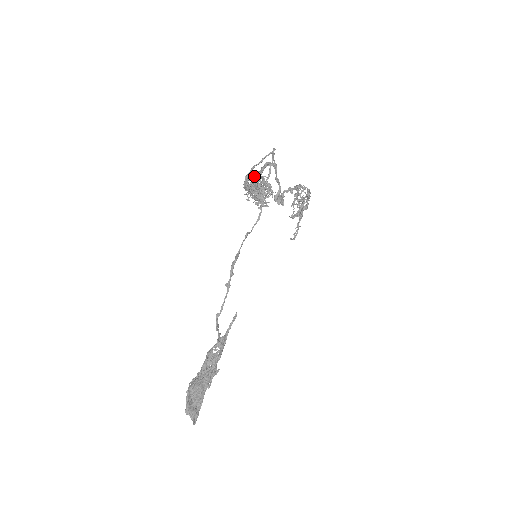
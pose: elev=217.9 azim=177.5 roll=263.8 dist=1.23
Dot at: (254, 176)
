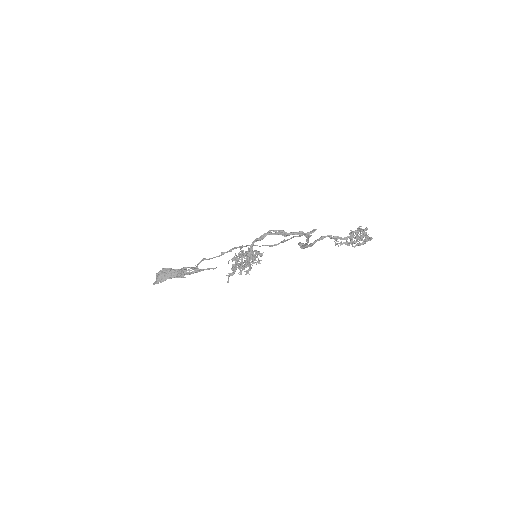
Dot at: (278, 234)
